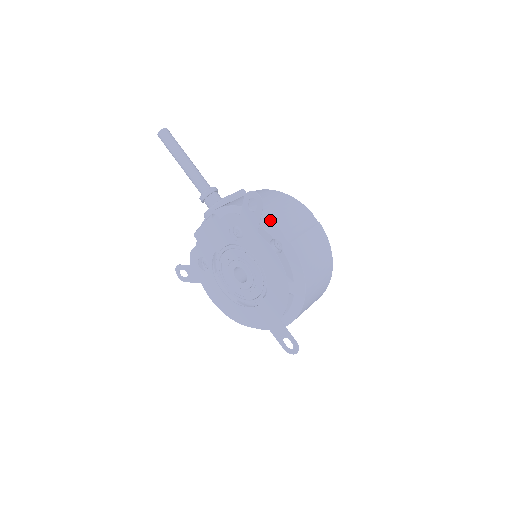
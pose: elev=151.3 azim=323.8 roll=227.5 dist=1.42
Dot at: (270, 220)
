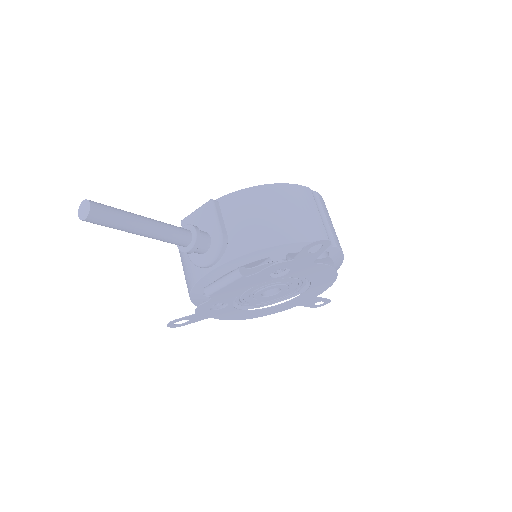
Dot at: occluded
